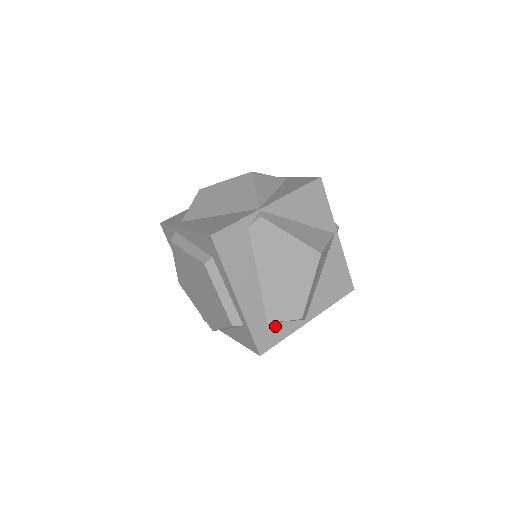
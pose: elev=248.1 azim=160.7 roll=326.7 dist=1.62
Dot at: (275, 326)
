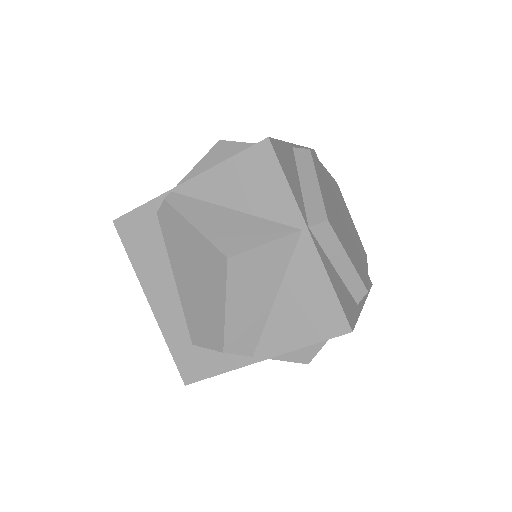
Dot at: (204, 352)
